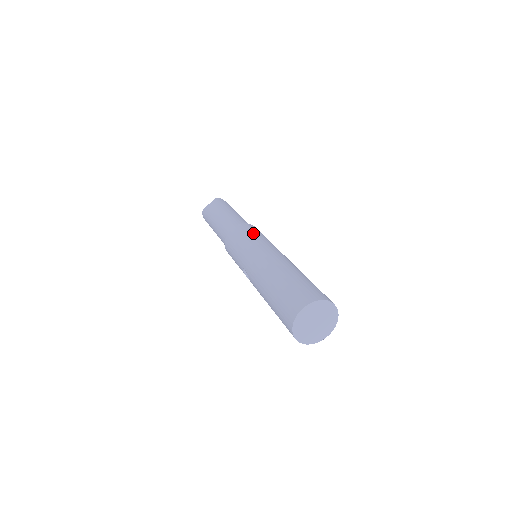
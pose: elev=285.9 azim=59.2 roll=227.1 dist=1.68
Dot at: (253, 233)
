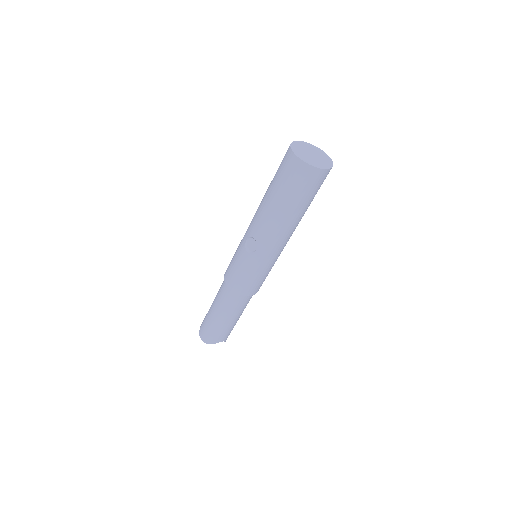
Dot at: occluded
